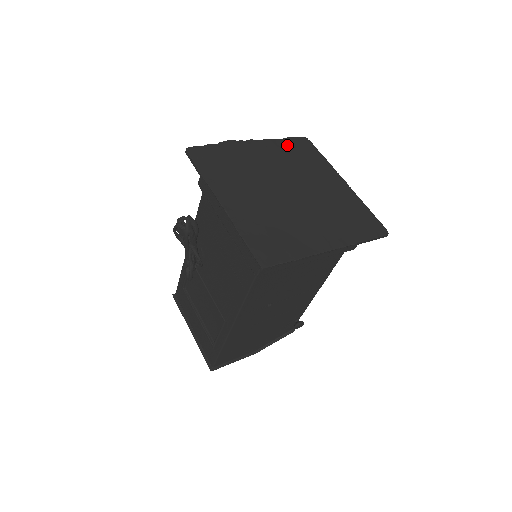
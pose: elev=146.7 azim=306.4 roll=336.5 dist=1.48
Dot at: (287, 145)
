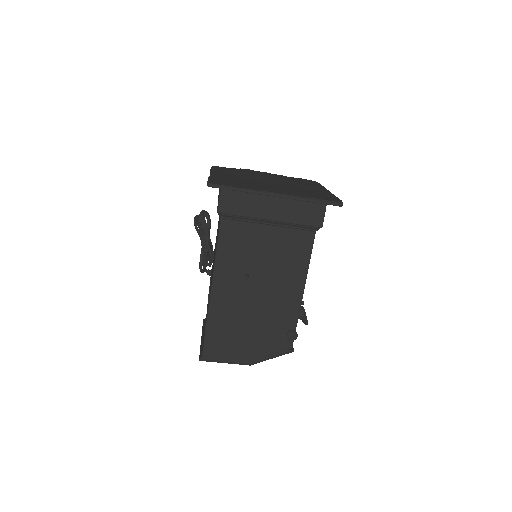
Dot at: (294, 178)
